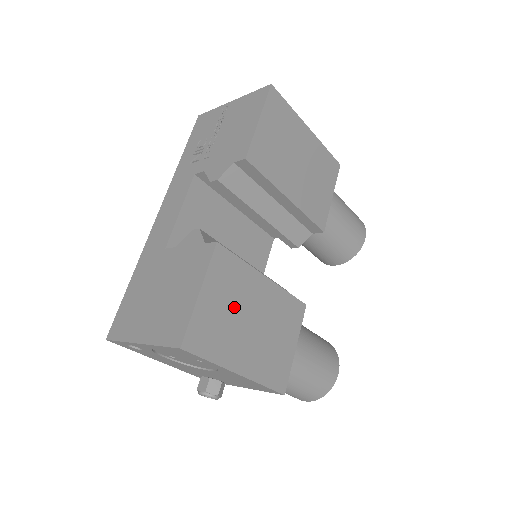
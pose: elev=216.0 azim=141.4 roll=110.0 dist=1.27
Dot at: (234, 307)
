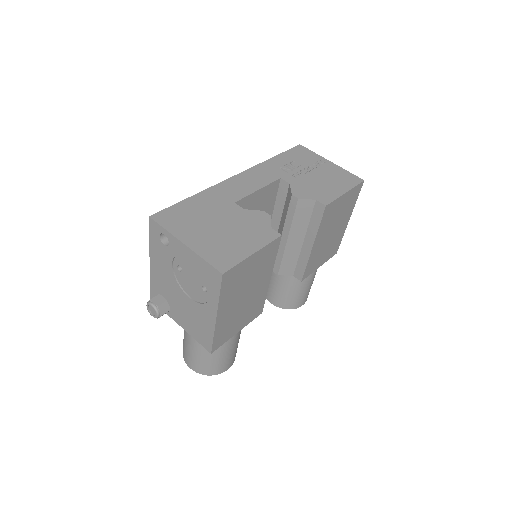
Dot at: (251, 278)
